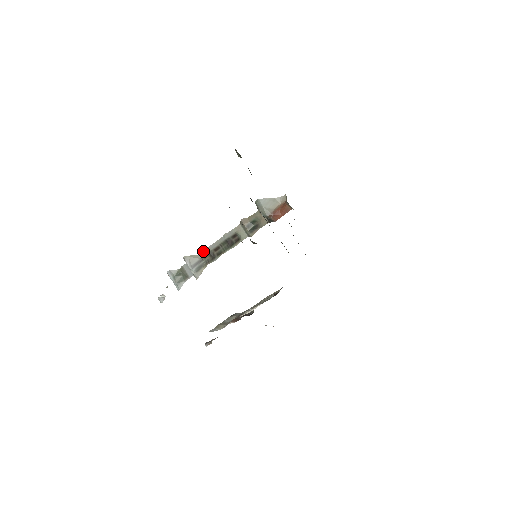
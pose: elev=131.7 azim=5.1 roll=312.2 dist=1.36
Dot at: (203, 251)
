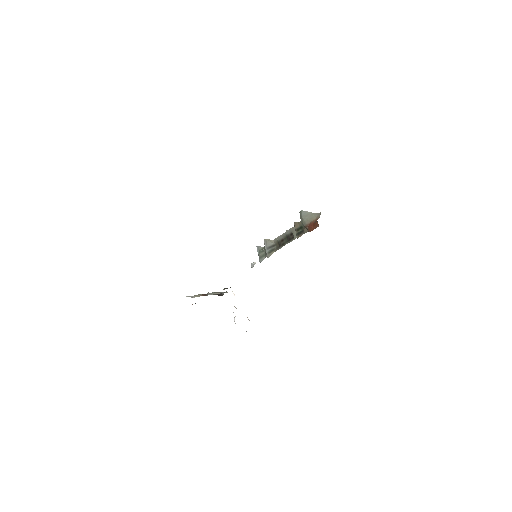
Dot at: (275, 239)
